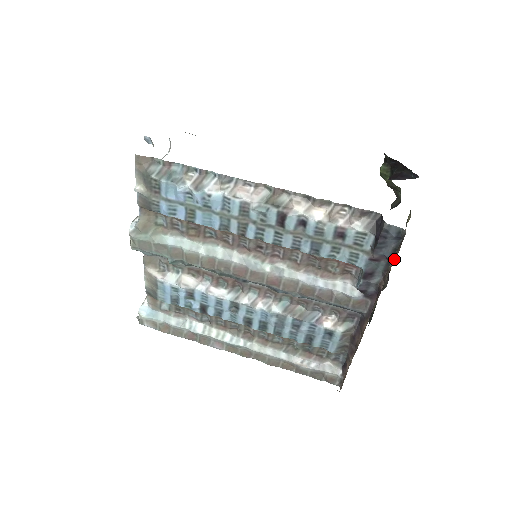
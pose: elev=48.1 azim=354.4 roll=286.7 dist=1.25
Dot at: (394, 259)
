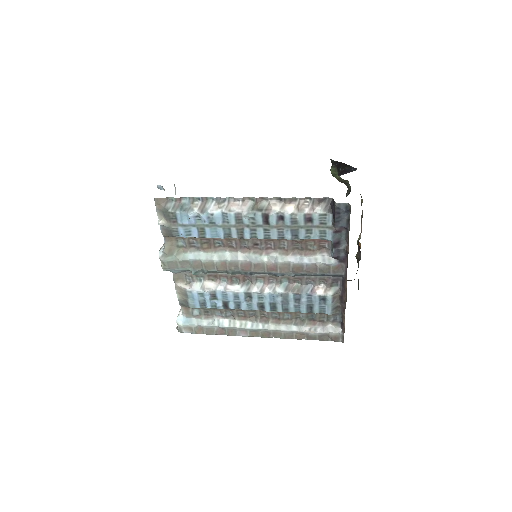
Dot at: (349, 227)
